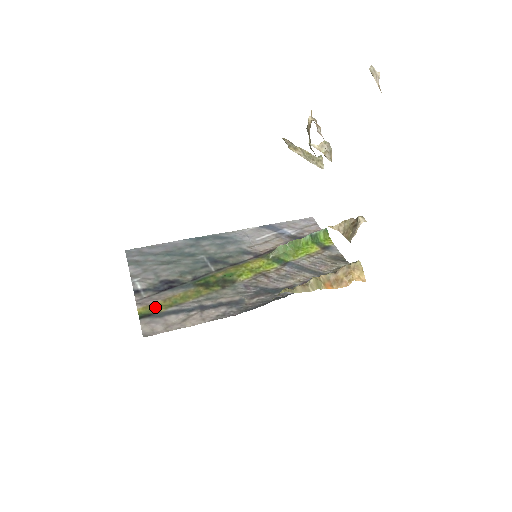
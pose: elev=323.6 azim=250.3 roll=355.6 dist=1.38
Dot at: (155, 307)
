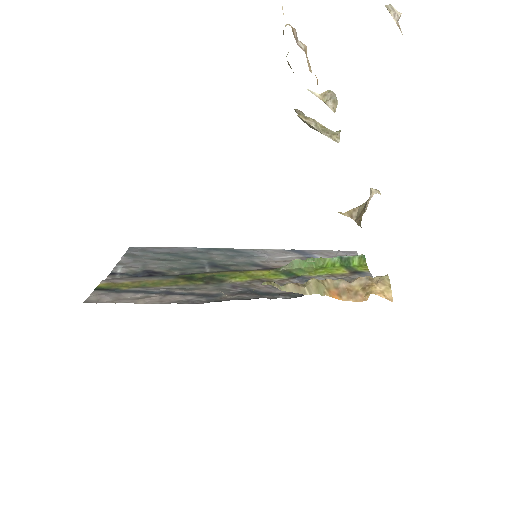
Dot at: (119, 285)
